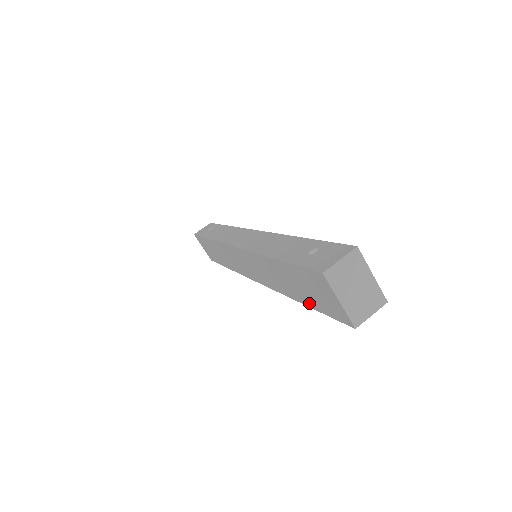
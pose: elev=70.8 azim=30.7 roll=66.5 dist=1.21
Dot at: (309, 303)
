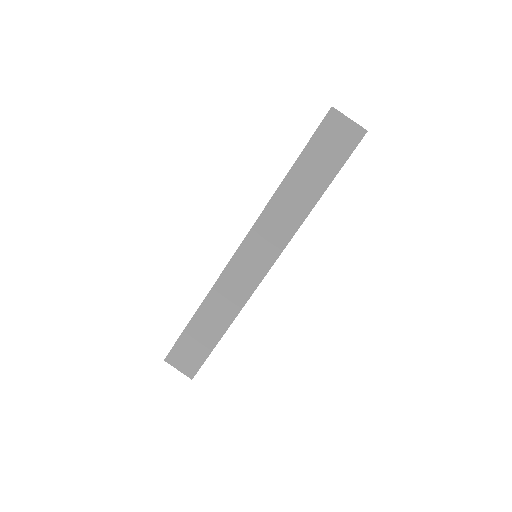
Dot at: (329, 176)
